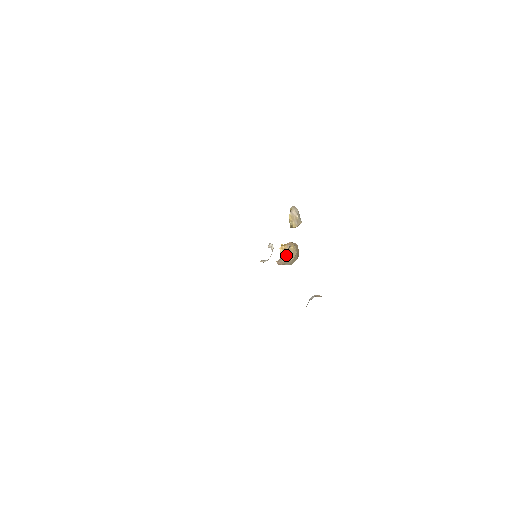
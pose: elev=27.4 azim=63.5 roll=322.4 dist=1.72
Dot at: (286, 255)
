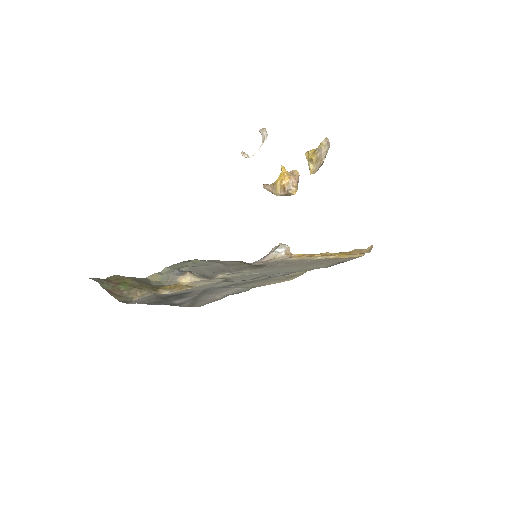
Dot at: (281, 193)
